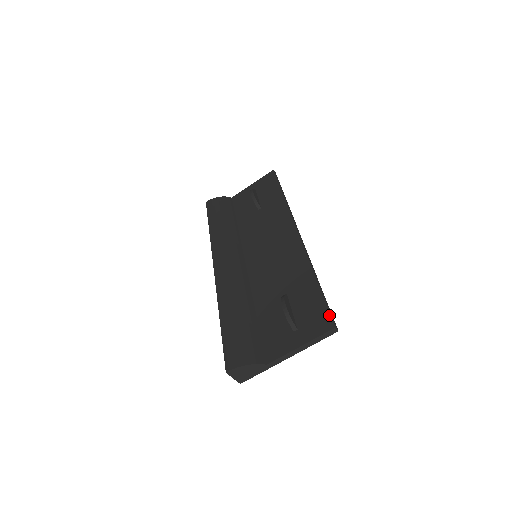
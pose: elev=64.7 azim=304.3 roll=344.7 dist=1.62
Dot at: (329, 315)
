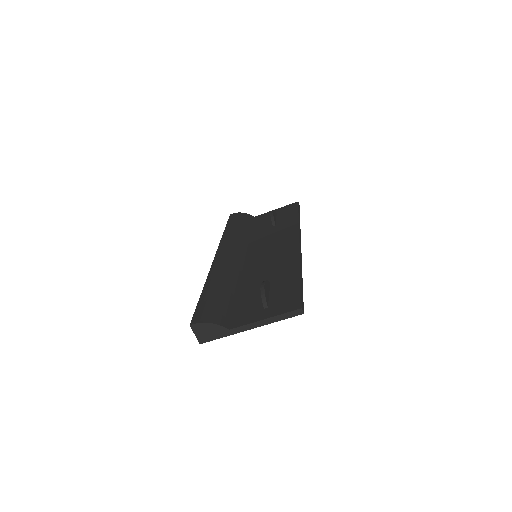
Dot at: (300, 299)
